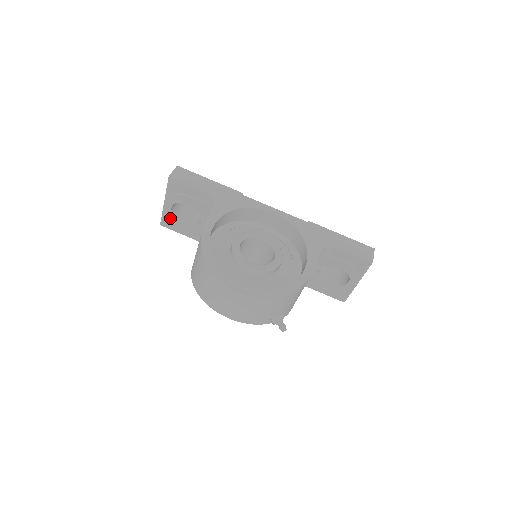
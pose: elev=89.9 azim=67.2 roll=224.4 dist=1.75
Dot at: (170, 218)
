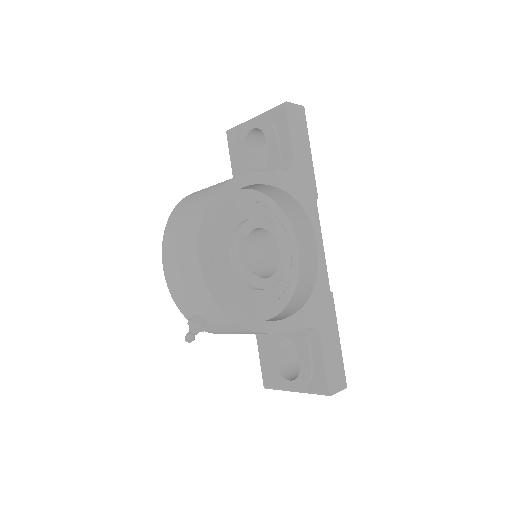
Dot at: (240, 135)
